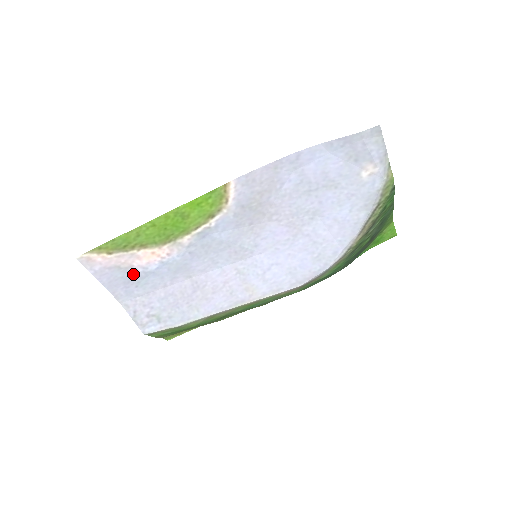
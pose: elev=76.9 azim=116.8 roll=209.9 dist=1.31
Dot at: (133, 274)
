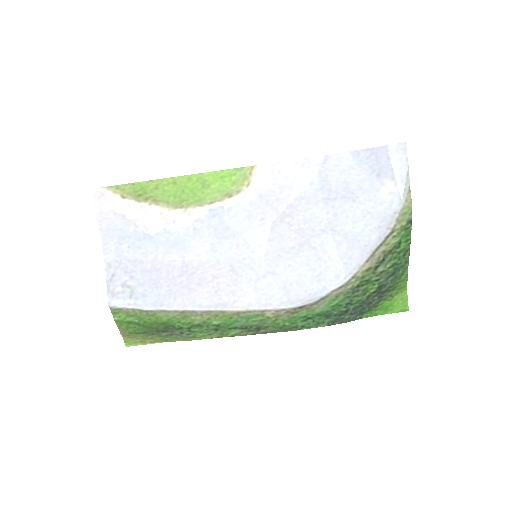
Dot at: (133, 231)
